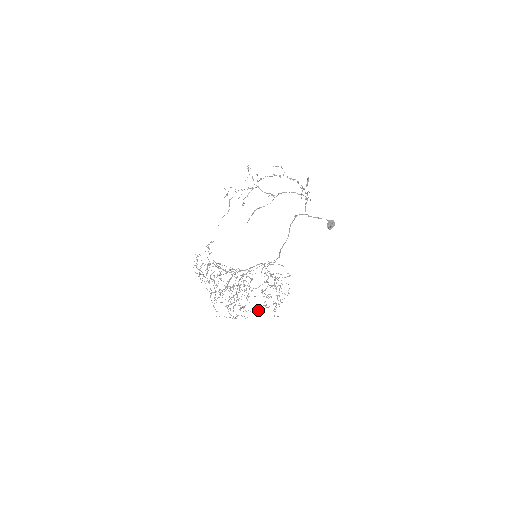
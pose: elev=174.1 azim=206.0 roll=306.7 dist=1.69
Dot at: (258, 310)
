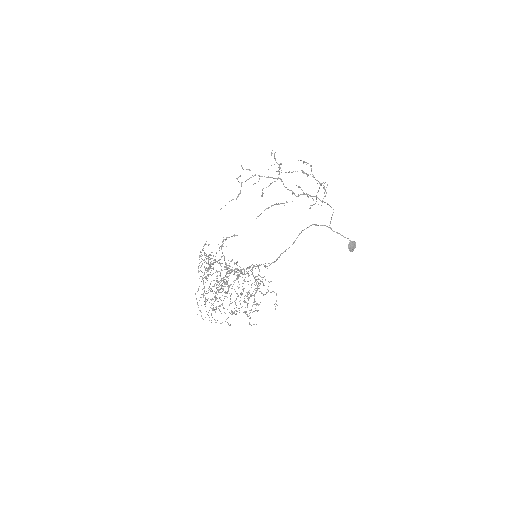
Dot at: occluded
